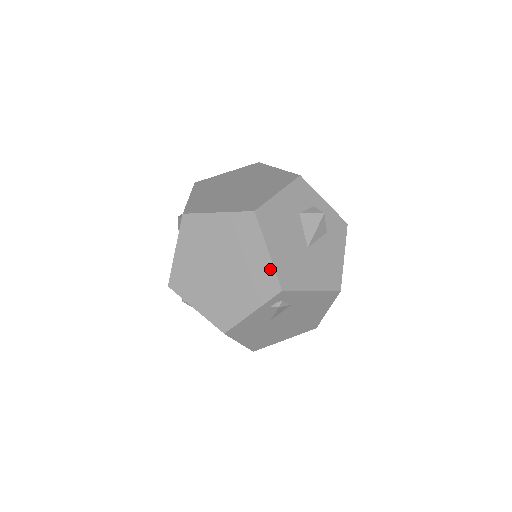
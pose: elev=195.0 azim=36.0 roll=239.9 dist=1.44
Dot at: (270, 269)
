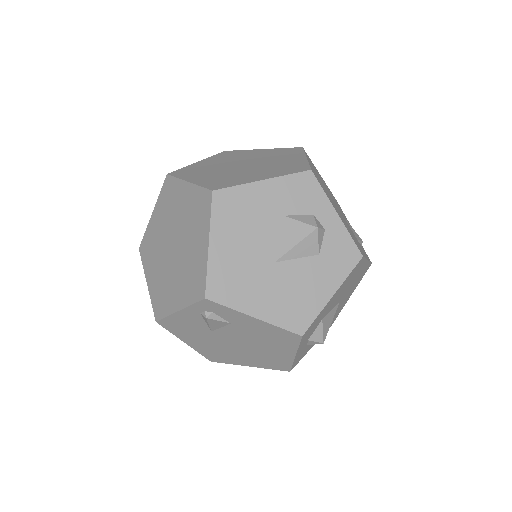
Dot at: (204, 267)
